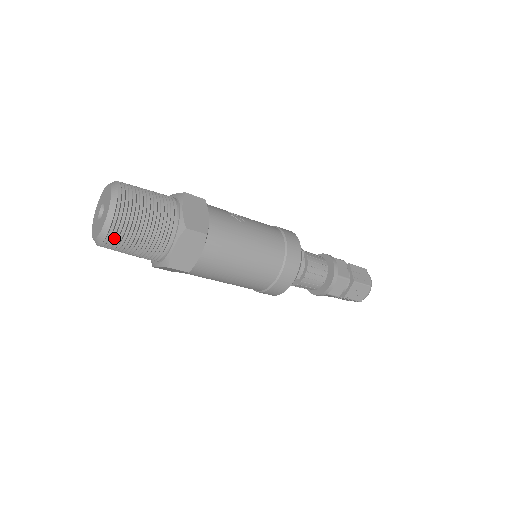
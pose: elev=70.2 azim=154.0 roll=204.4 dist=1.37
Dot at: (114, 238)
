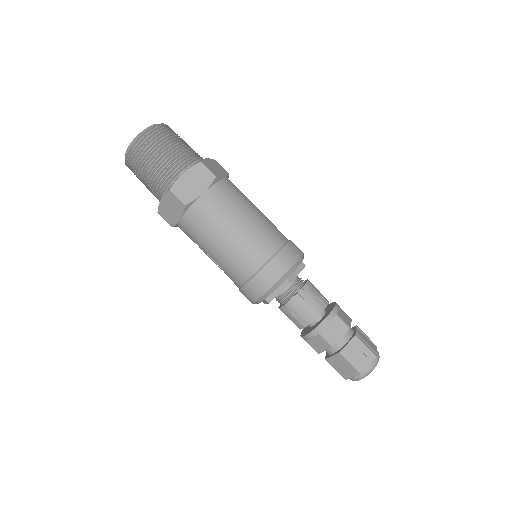
Dot at: (141, 147)
